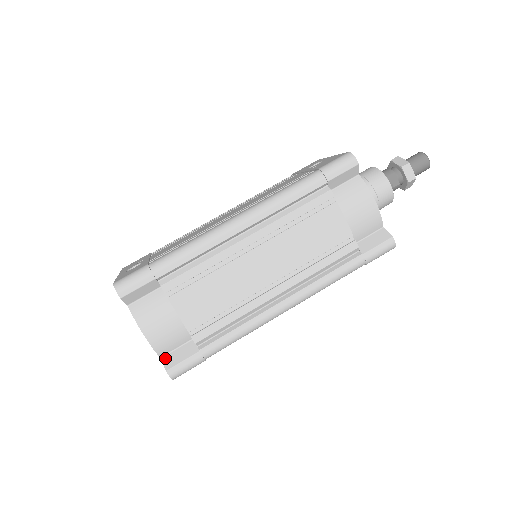
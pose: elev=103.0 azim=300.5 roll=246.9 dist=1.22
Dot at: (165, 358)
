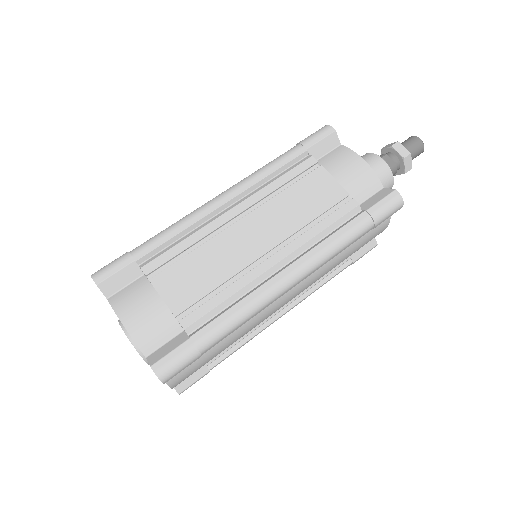
Dot at: (151, 356)
